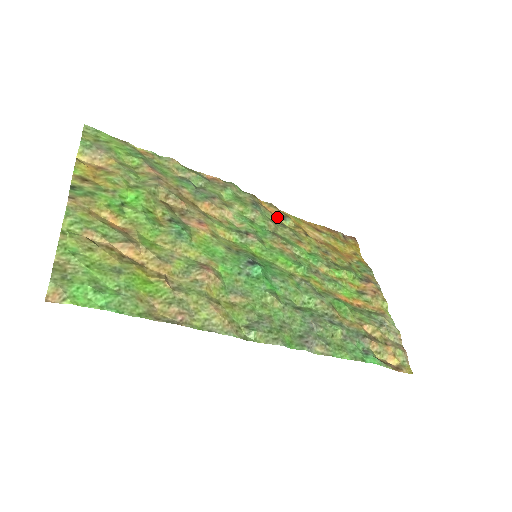
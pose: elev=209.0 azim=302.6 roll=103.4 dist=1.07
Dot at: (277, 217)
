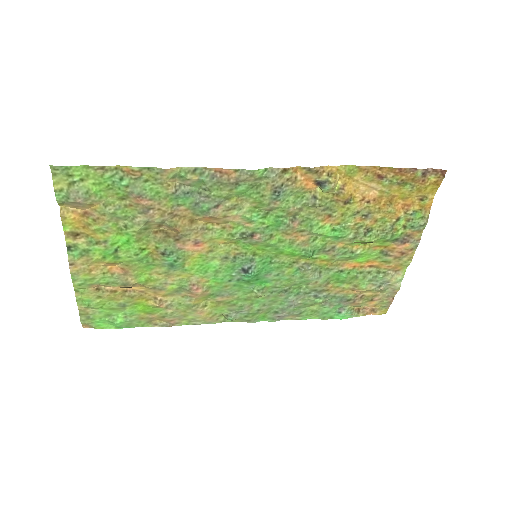
Dot at: (314, 184)
